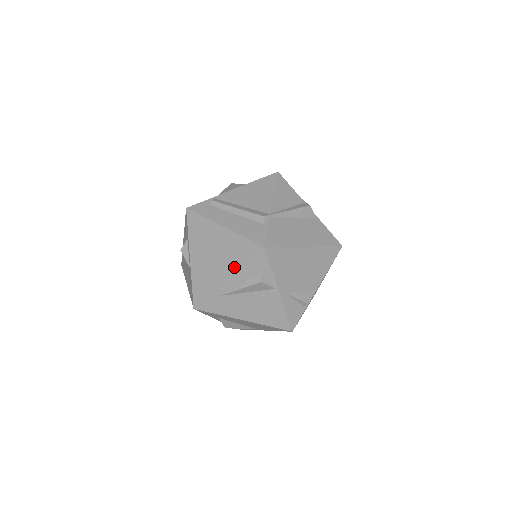
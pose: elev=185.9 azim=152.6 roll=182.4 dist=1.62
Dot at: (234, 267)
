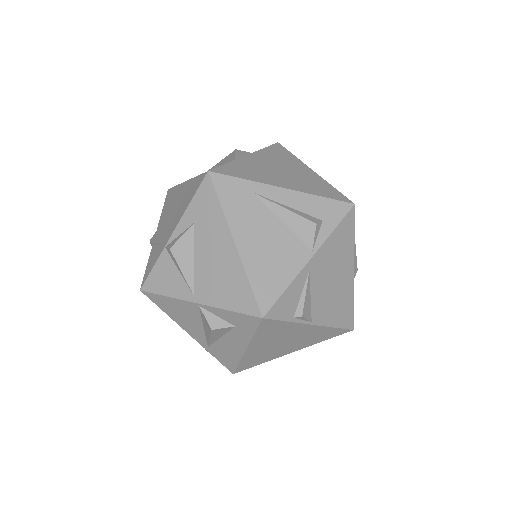
Dot at: (302, 189)
